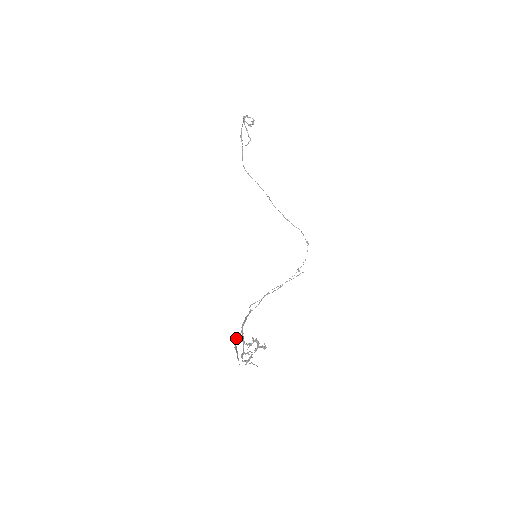
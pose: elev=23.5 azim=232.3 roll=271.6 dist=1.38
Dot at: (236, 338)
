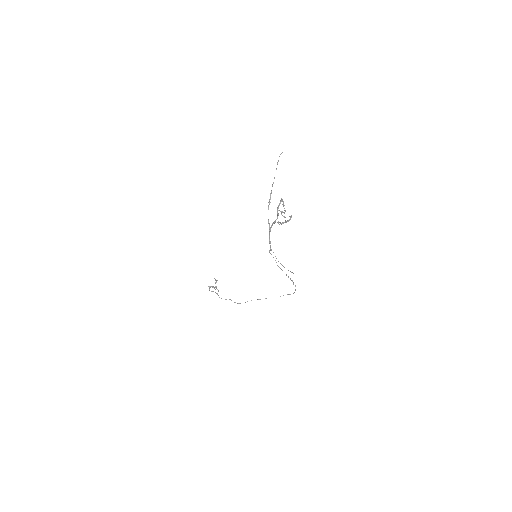
Dot at: (268, 219)
